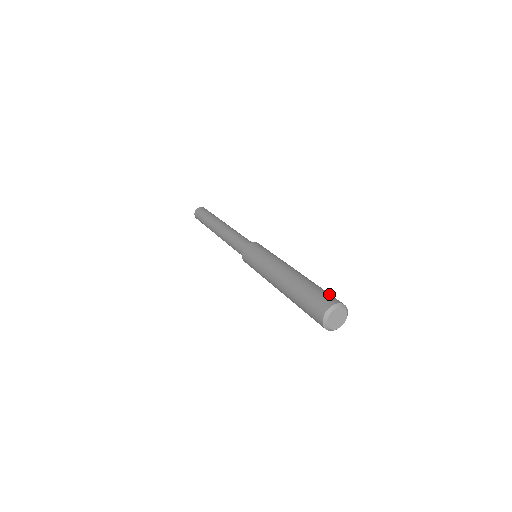
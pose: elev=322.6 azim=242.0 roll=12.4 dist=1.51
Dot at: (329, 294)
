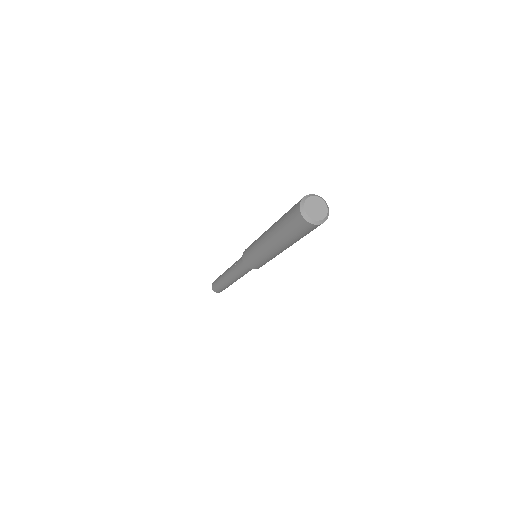
Dot at: occluded
